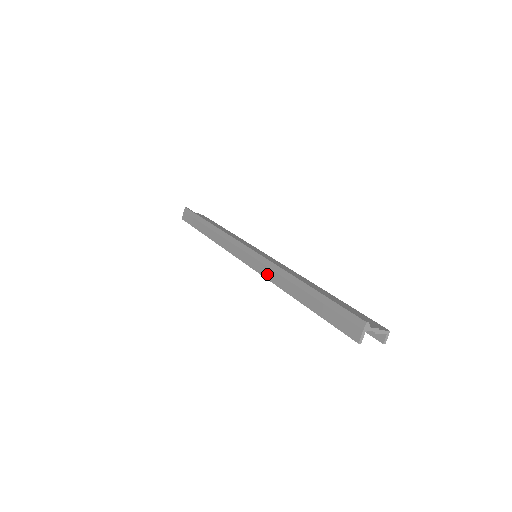
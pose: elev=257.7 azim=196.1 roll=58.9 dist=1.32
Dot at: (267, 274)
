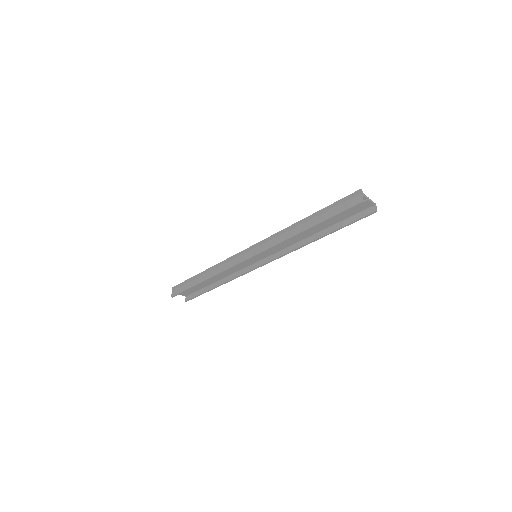
Dot at: (274, 242)
